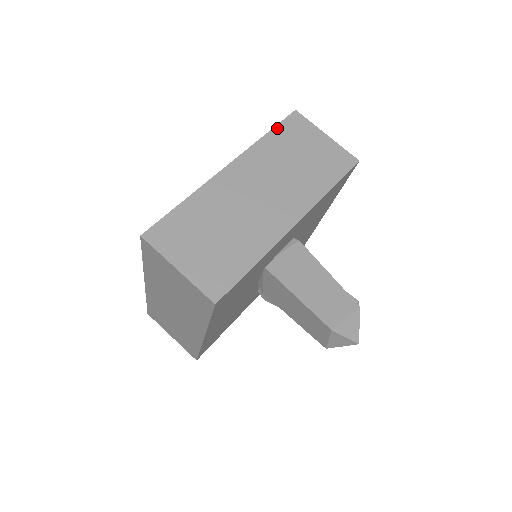
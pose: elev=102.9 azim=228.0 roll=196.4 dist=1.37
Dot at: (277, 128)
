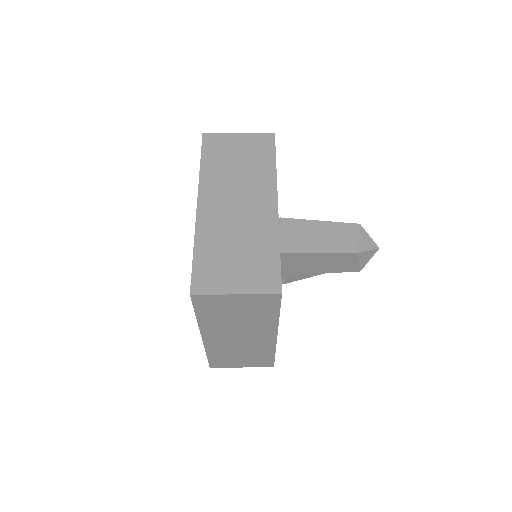
Dot at: (203, 154)
